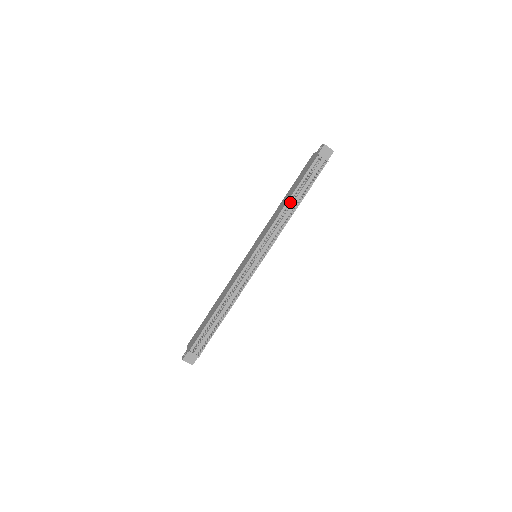
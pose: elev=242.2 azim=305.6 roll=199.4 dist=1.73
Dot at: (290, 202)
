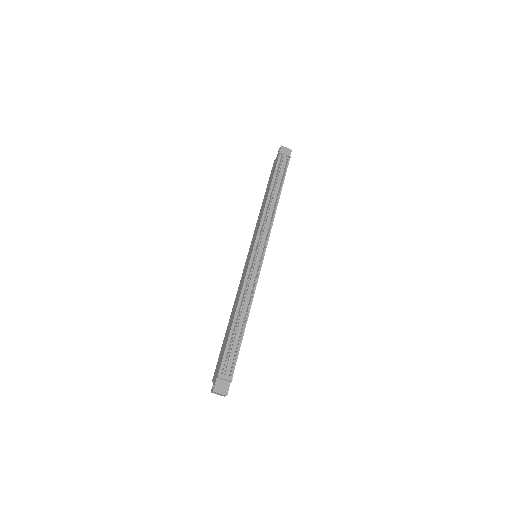
Dot at: (270, 196)
